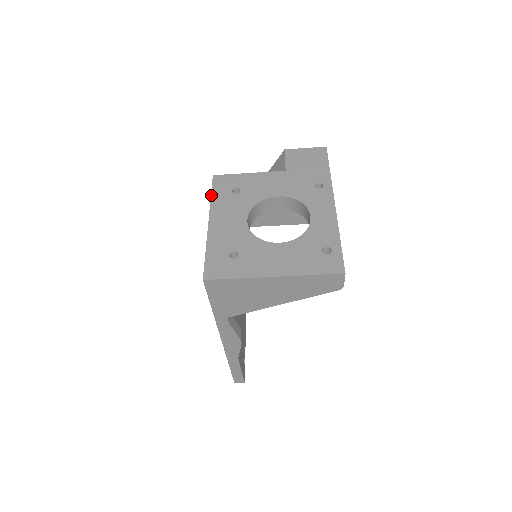
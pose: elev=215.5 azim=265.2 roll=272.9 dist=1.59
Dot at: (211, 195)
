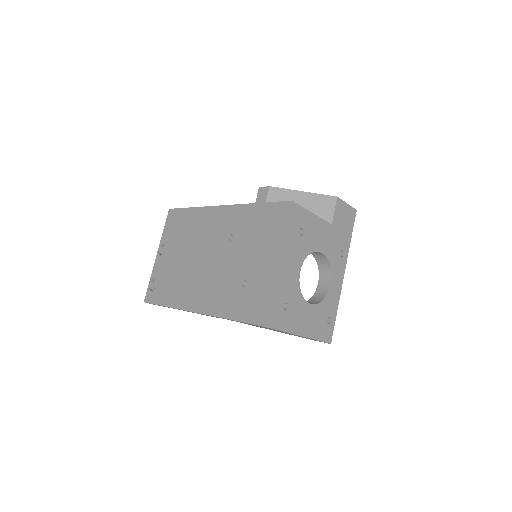
Dot at: (287, 228)
